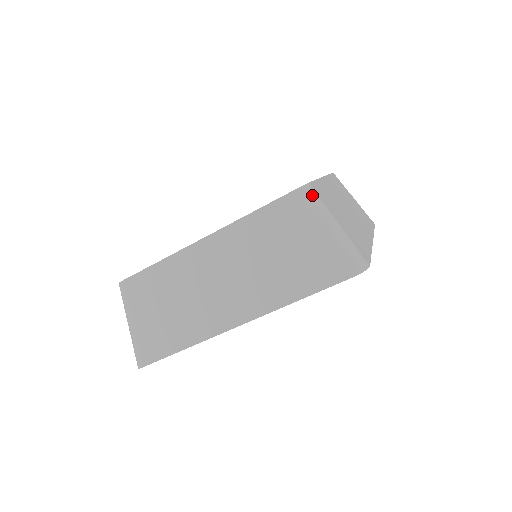
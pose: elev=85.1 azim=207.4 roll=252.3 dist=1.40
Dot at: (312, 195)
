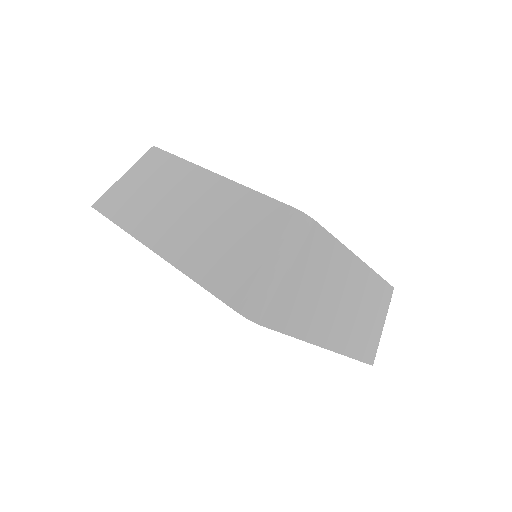
Dot at: (300, 227)
